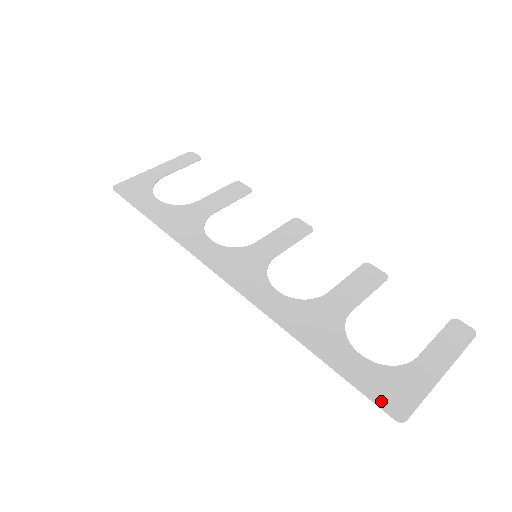
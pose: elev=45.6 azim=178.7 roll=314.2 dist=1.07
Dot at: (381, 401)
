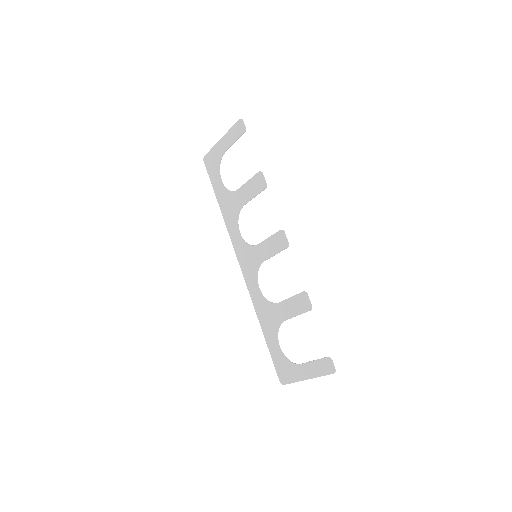
Dot at: (278, 371)
